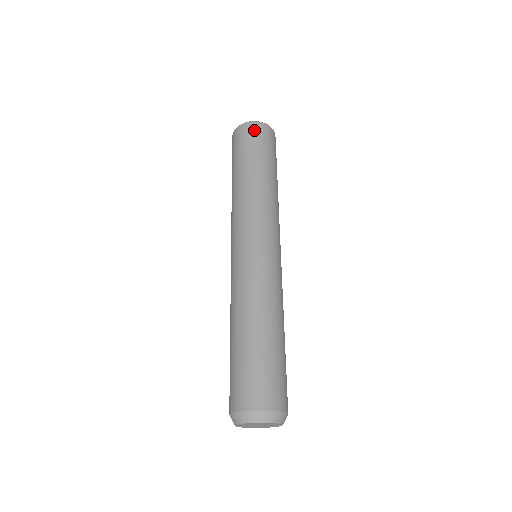
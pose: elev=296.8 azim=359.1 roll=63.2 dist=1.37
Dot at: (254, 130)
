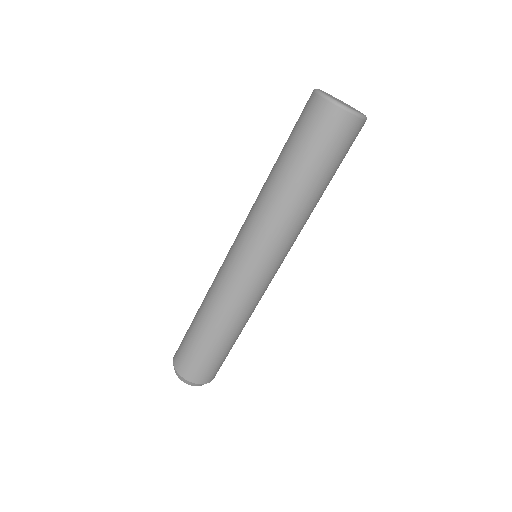
Dot at: (329, 120)
